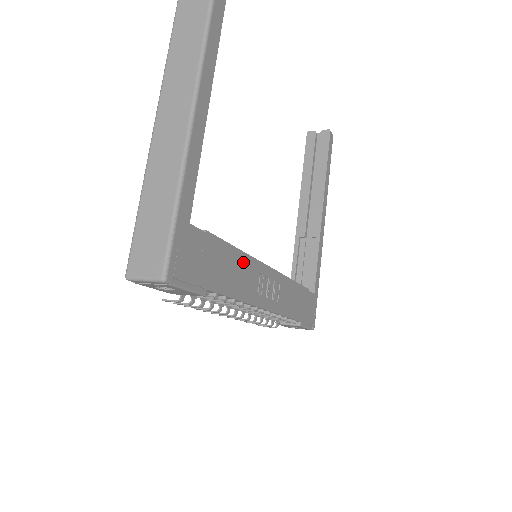
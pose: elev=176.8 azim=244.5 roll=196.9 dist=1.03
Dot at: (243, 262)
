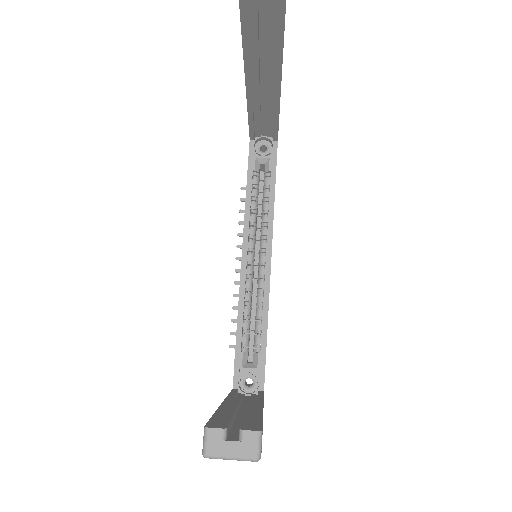
Dot at: occluded
